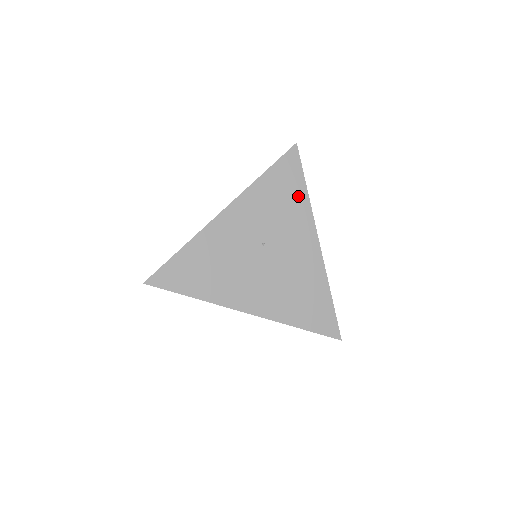
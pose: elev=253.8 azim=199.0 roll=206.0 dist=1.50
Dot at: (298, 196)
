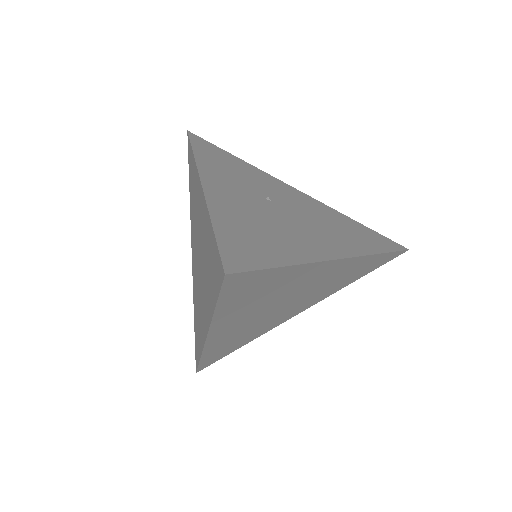
Dot at: (239, 162)
